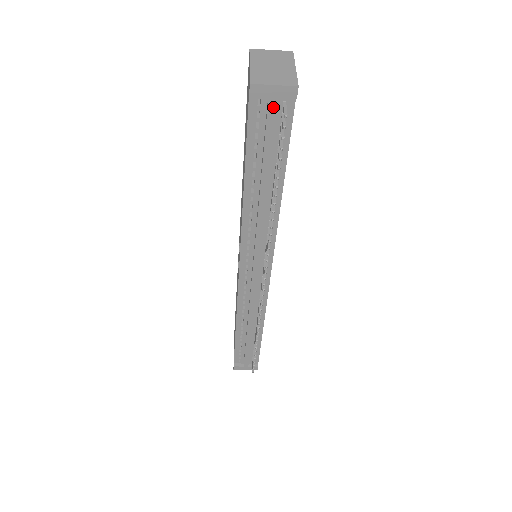
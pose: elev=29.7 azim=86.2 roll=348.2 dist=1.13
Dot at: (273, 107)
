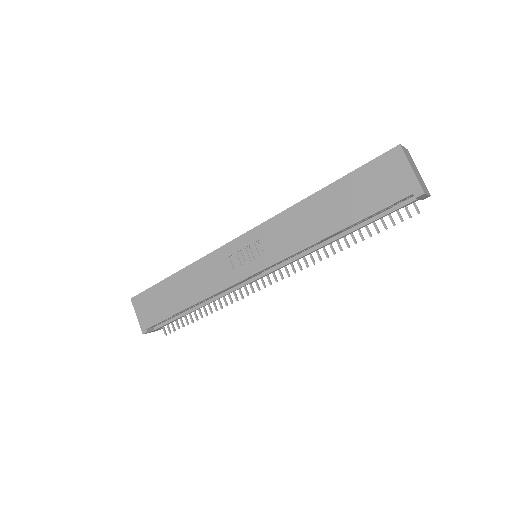
Dot at: (412, 202)
